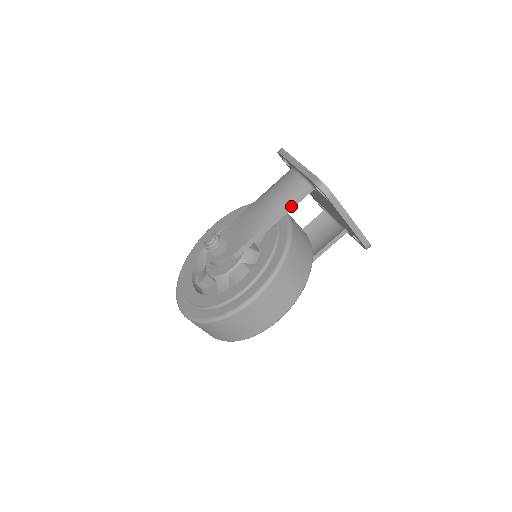
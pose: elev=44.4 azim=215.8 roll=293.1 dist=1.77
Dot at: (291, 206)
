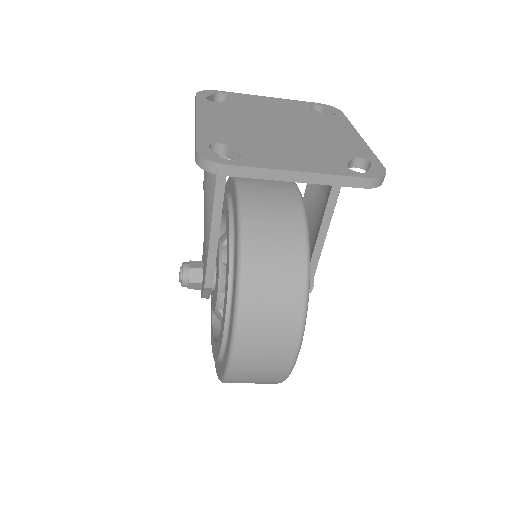
Dot at: (219, 193)
